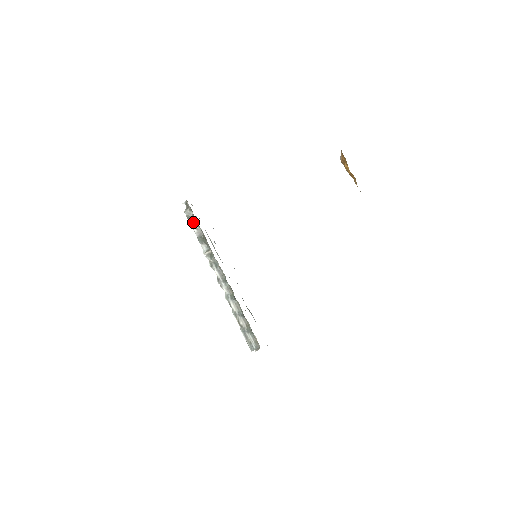
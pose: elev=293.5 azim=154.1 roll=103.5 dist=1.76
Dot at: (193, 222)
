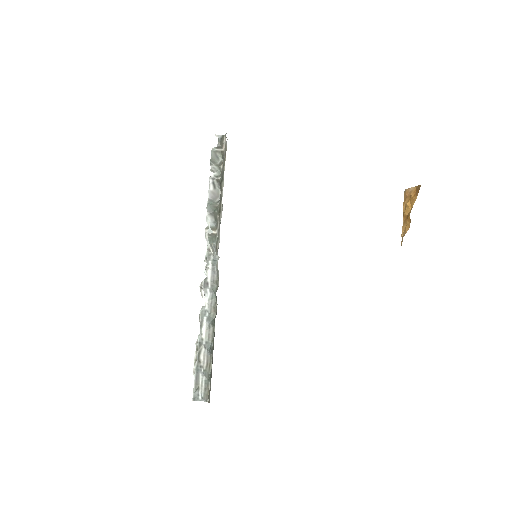
Dot at: (215, 173)
